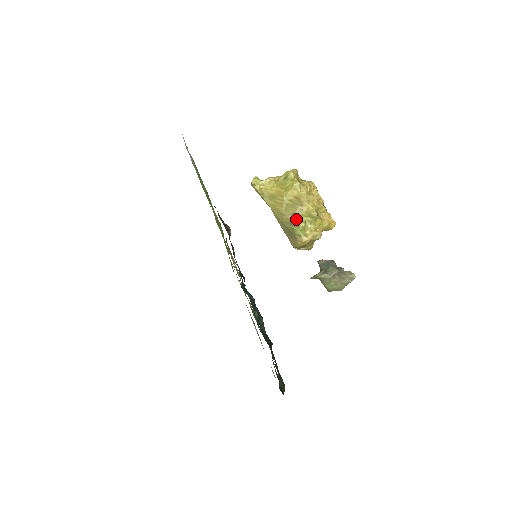
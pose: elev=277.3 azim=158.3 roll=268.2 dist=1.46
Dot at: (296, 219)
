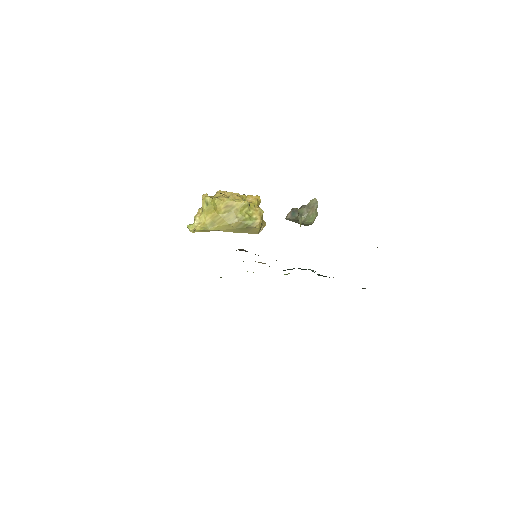
Dot at: (240, 218)
